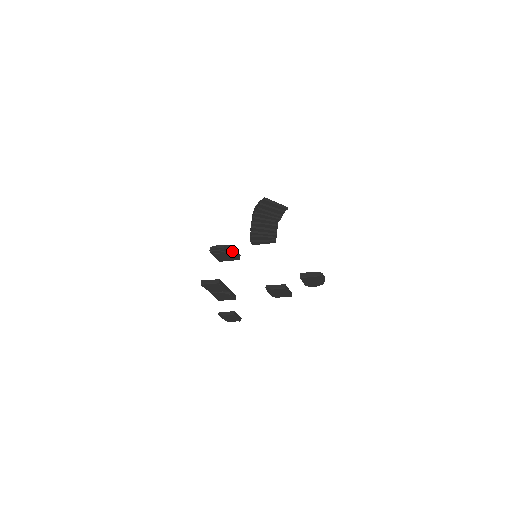
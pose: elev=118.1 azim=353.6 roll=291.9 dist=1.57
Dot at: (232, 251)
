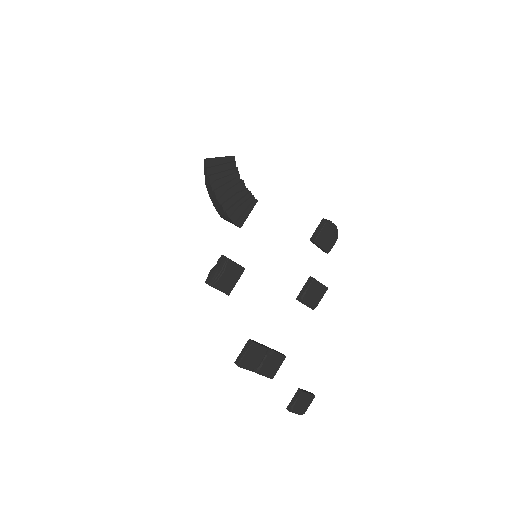
Dot at: (229, 259)
